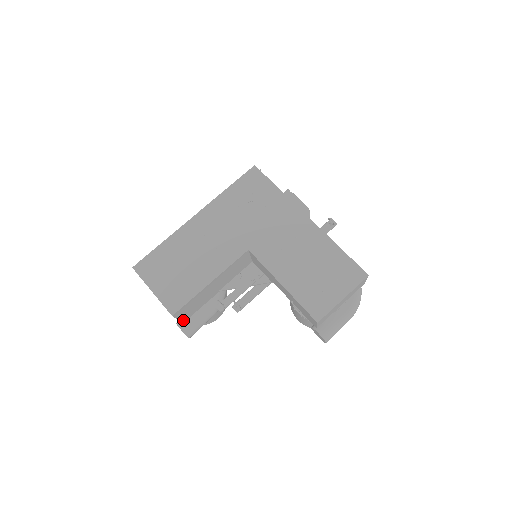
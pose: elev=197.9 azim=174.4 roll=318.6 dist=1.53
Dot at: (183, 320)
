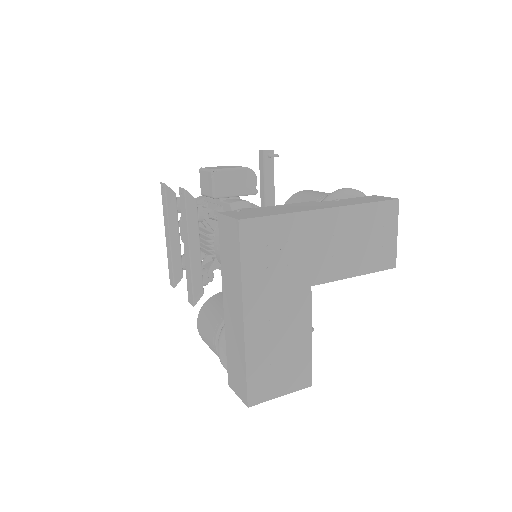
Dot at: occluded
